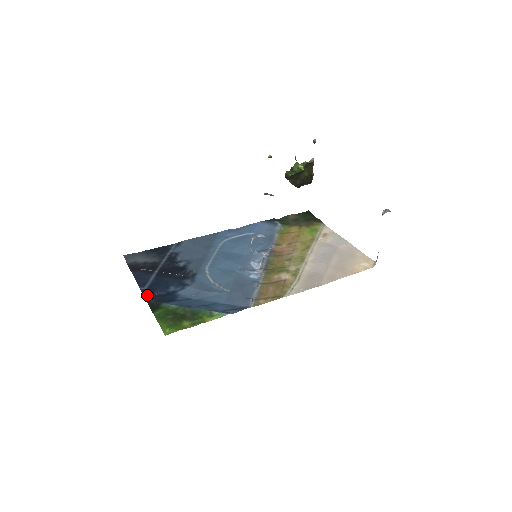
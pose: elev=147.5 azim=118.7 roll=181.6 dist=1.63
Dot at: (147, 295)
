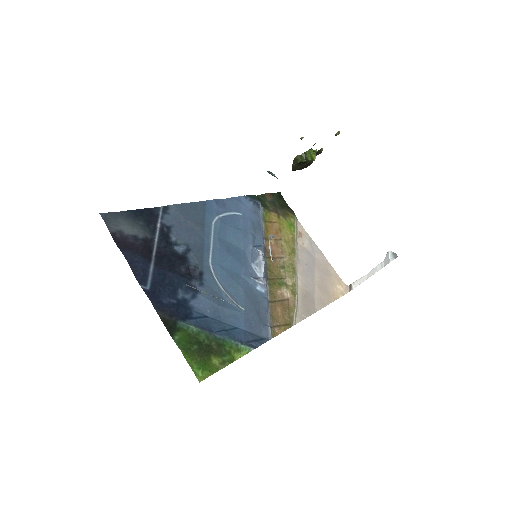
Dot at: (155, 302)
